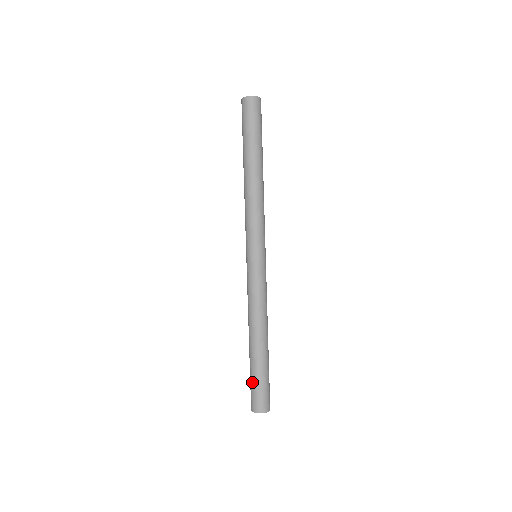
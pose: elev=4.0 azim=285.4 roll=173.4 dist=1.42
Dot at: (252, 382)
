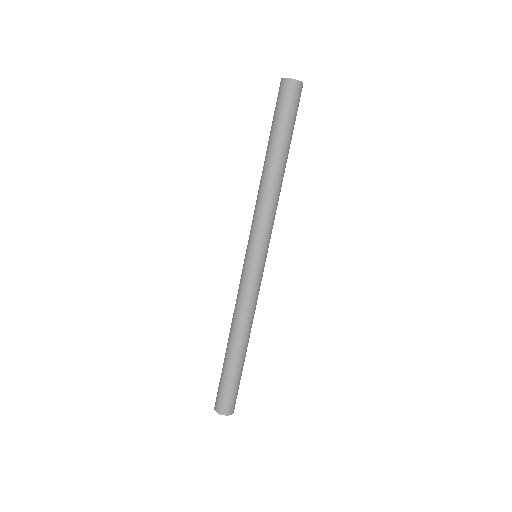
Dot at: (221, 382)
